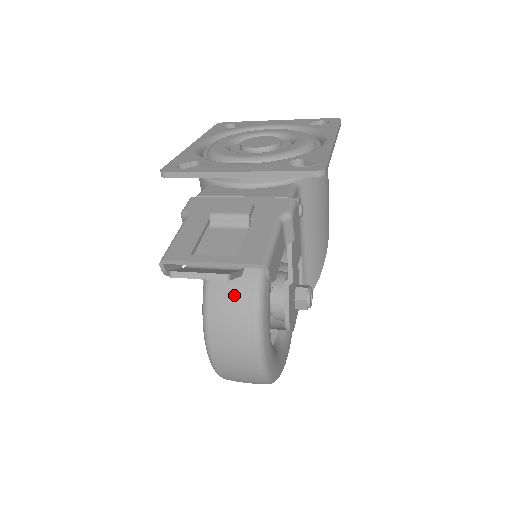
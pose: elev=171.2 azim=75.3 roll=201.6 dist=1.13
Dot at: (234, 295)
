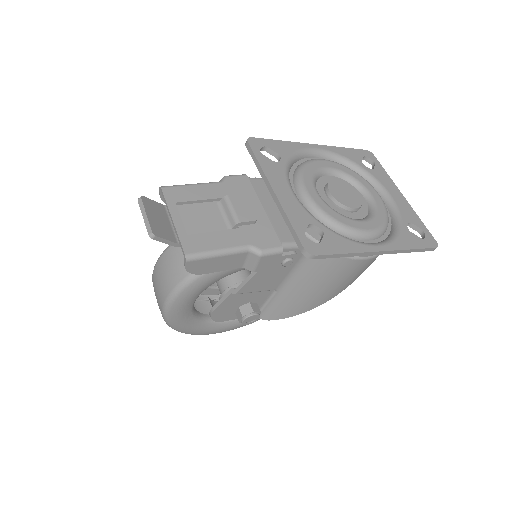
Dot at: occluded
